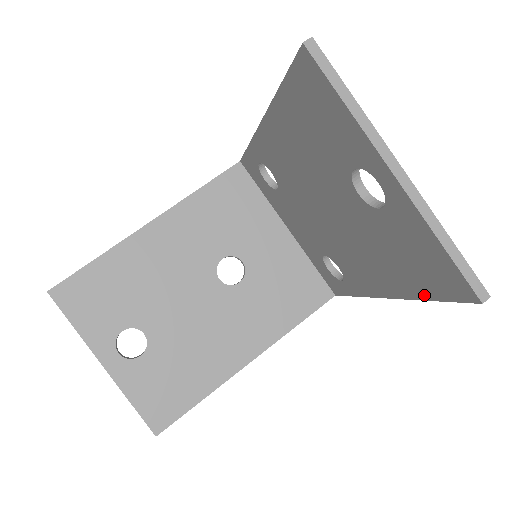
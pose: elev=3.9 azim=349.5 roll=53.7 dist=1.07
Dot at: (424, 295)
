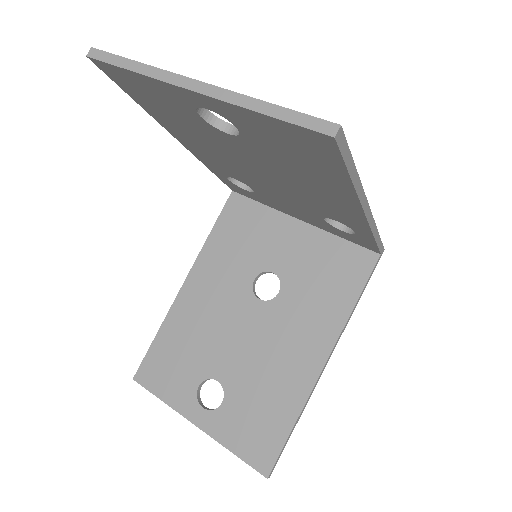
Dot at: (345, 180)
